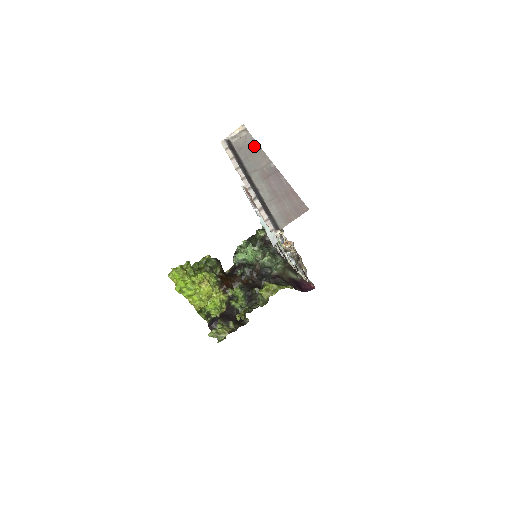
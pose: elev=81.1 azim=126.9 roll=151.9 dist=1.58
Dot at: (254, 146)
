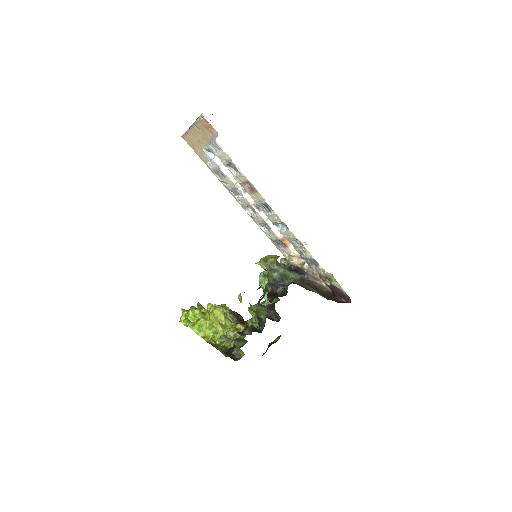
Dot at: occluded
